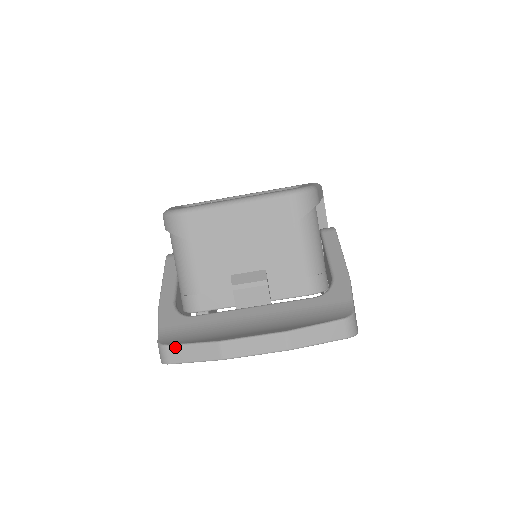
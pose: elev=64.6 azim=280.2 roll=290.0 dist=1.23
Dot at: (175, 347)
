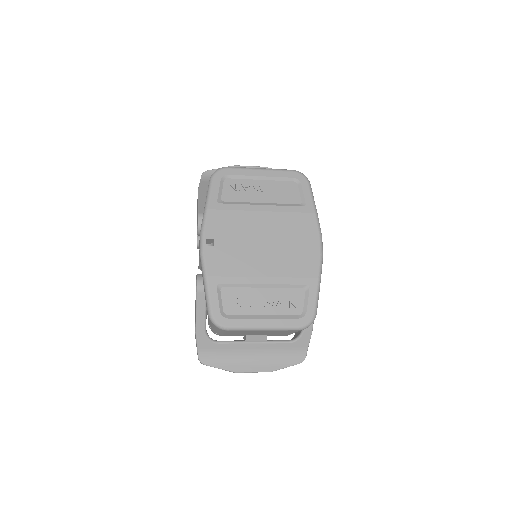
Dot at: occluded
